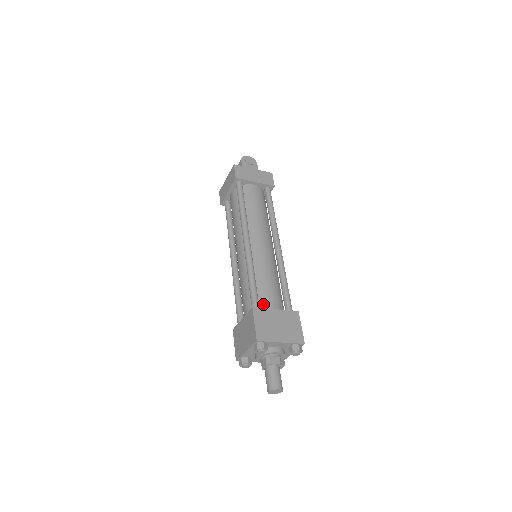
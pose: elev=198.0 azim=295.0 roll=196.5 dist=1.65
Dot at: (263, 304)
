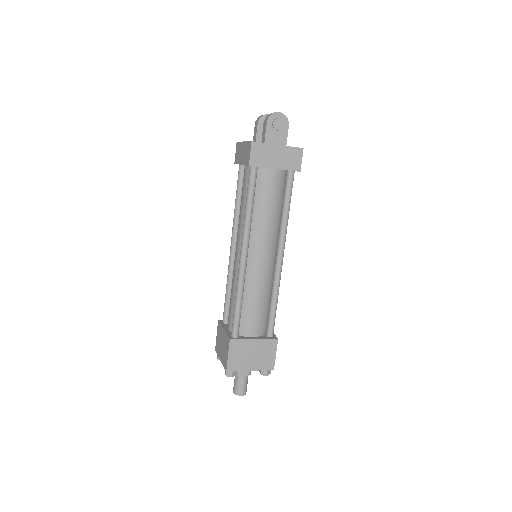
Dot at: (244, 329)
